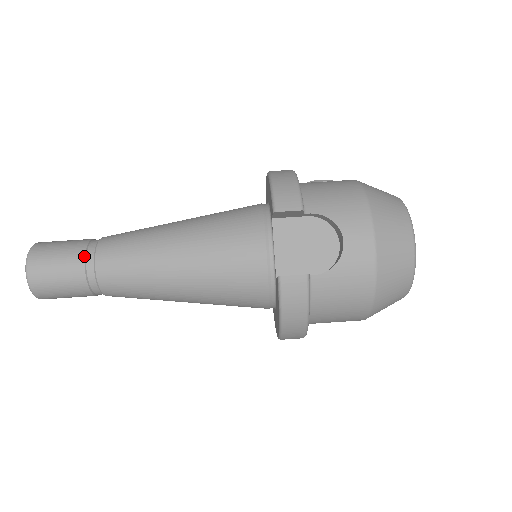
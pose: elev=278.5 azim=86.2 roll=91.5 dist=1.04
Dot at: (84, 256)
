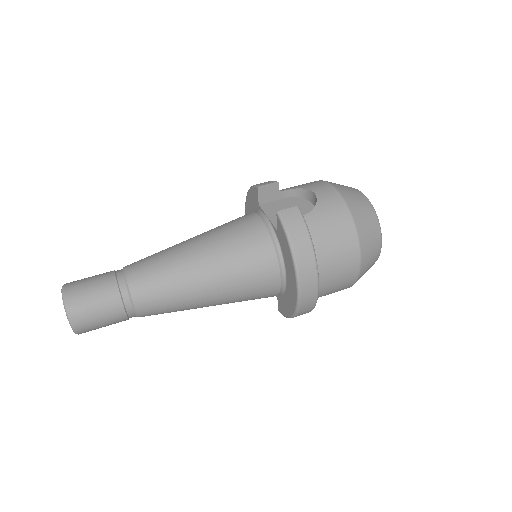
Dot at: (114, 273)
